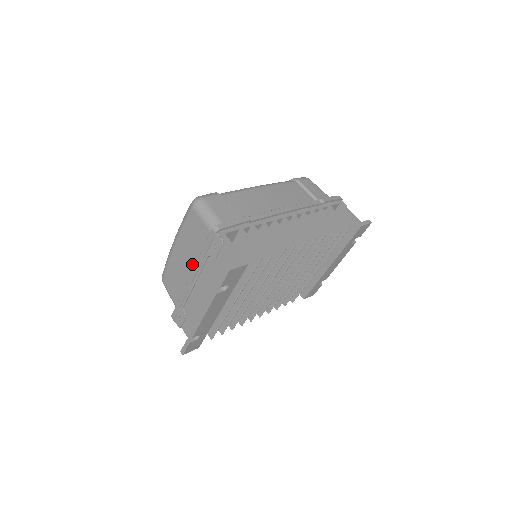
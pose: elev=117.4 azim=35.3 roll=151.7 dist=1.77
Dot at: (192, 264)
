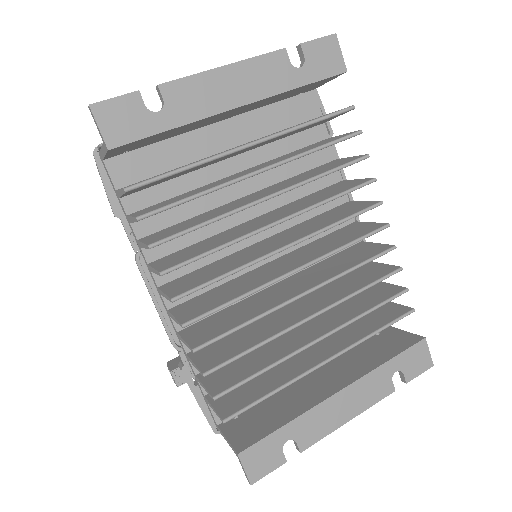
Dot at: occluded
